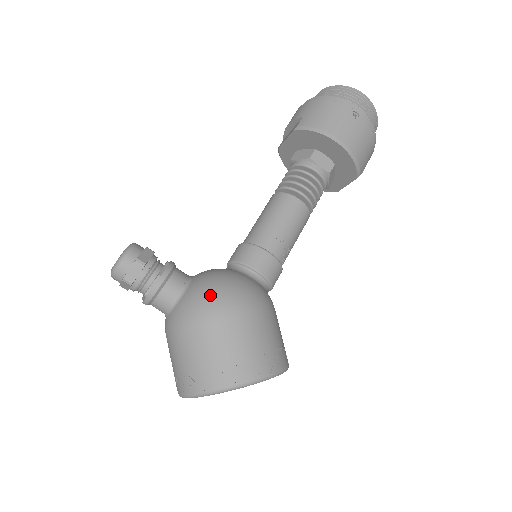
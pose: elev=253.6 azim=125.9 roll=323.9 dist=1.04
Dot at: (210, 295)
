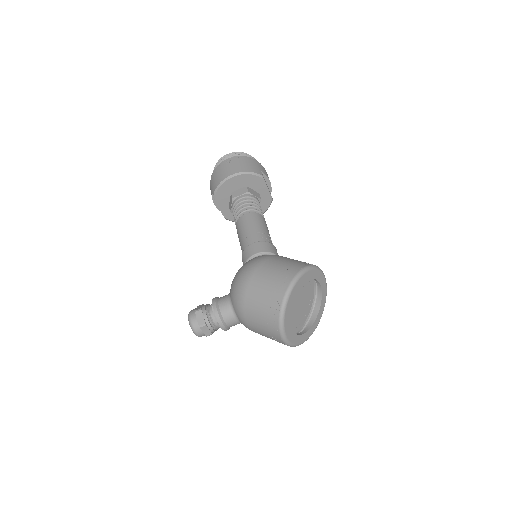
Dot at: (237, 280)
